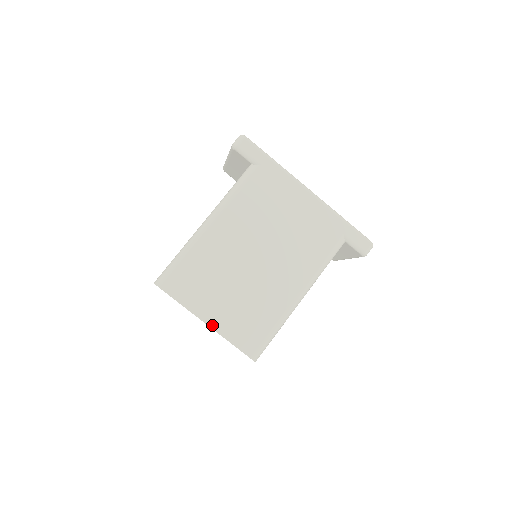
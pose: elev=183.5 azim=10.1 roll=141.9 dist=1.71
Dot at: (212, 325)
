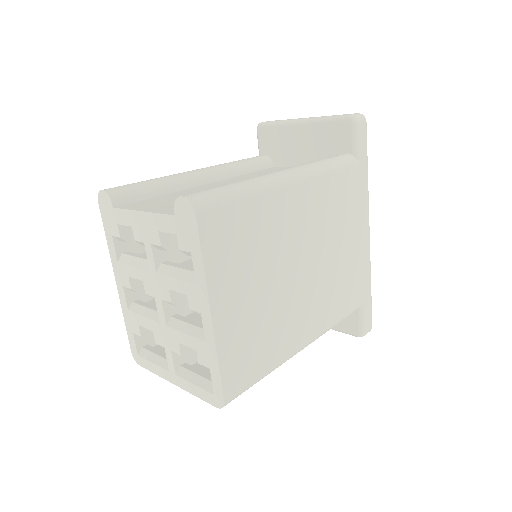
Dot at: (216, 321)
